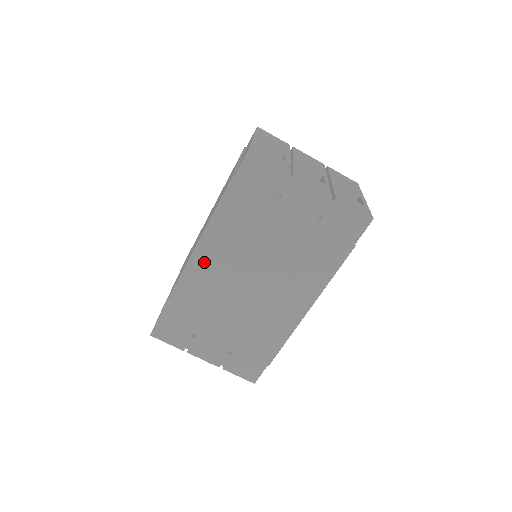
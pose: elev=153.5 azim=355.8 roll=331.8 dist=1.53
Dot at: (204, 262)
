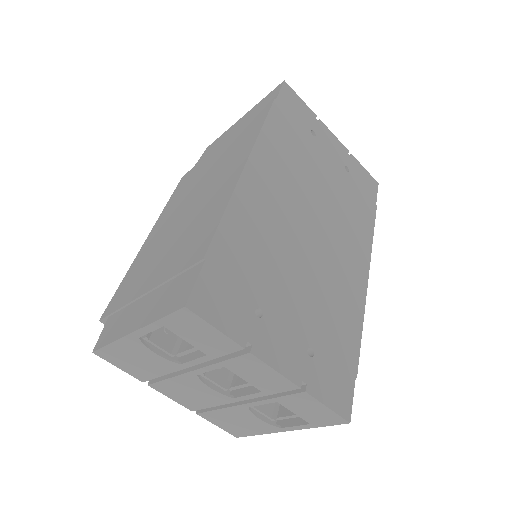
Dot at: (260, 182)
